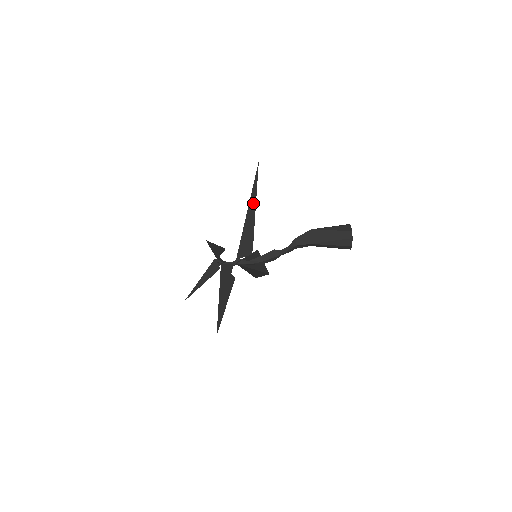
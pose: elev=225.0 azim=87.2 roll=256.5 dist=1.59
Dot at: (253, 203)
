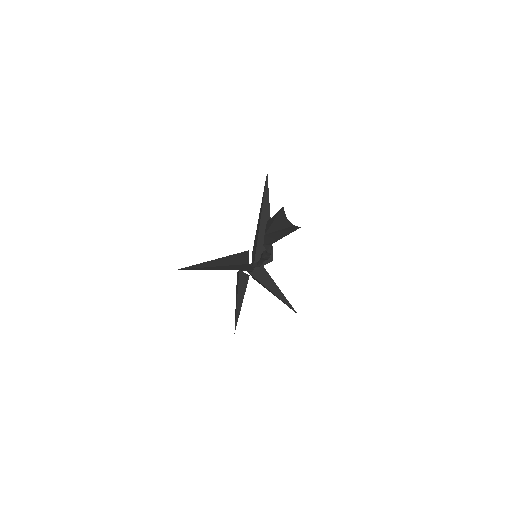
Dot at: (213, 269)
